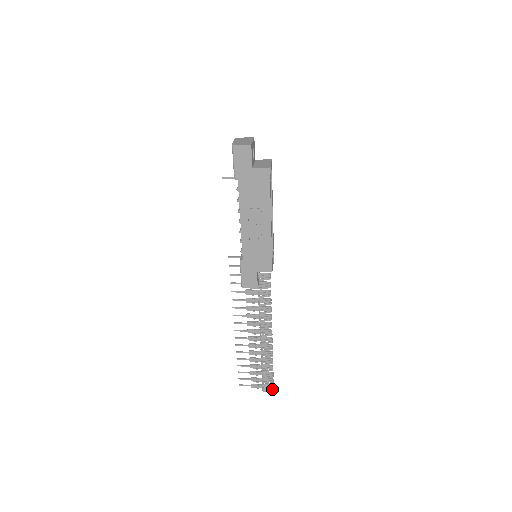
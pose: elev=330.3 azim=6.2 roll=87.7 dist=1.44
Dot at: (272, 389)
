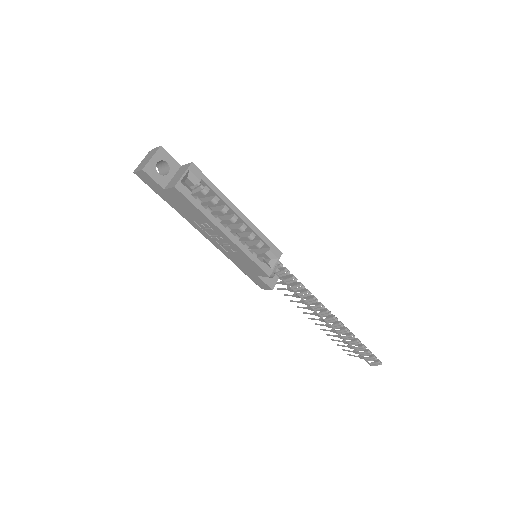
Dot at: (379, 364)
